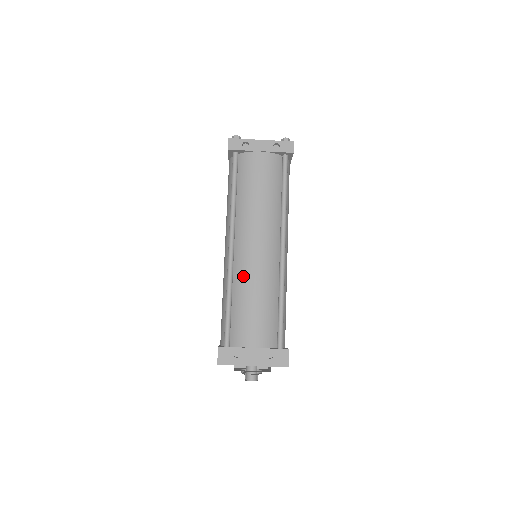
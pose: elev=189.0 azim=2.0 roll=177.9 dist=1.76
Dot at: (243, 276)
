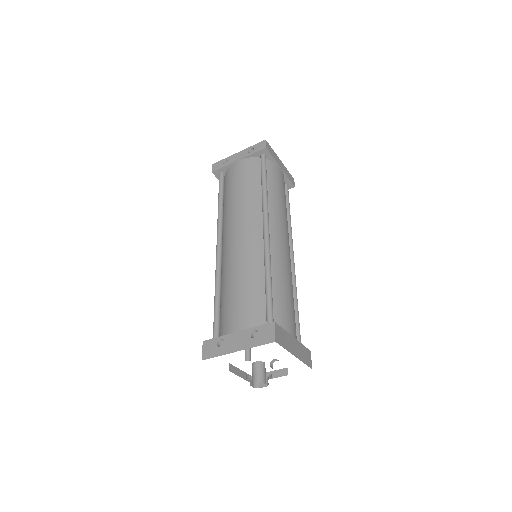
Dot at: (227, 267)
